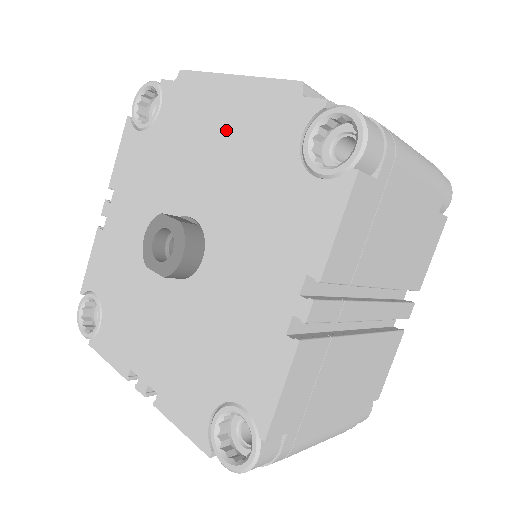
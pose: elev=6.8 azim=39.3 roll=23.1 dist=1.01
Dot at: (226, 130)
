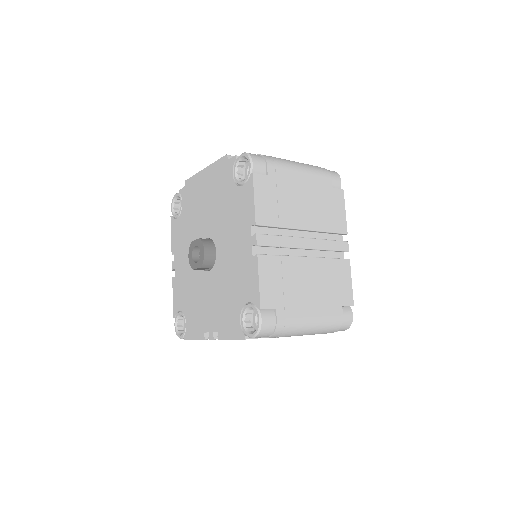
Dot at: (208, 192)
